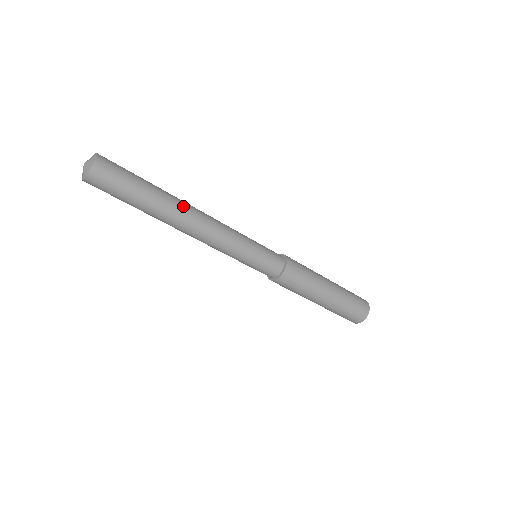
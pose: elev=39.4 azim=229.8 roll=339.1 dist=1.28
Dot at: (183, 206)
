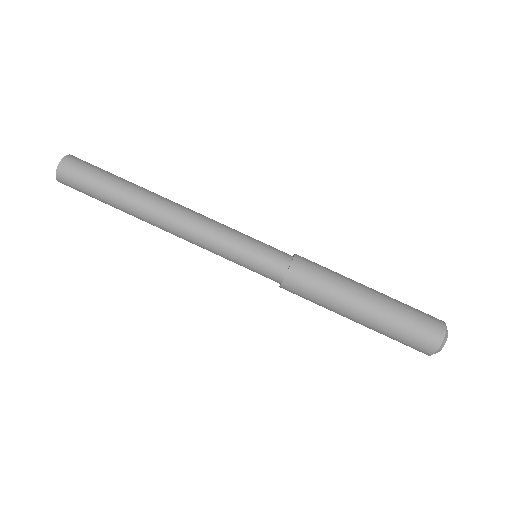
Dot at: (157, 195)
